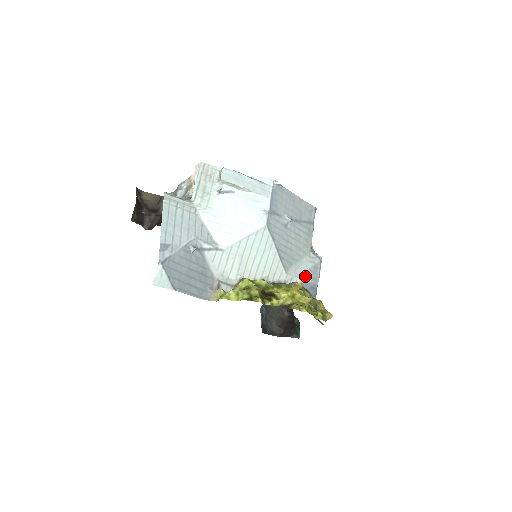
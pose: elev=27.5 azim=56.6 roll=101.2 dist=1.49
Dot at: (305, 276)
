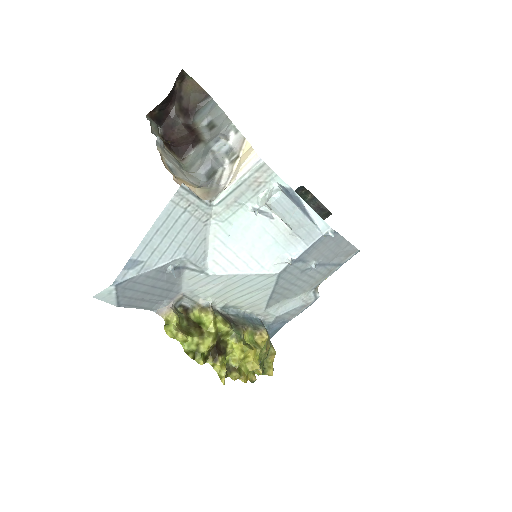
Dot at: (284, 314)
